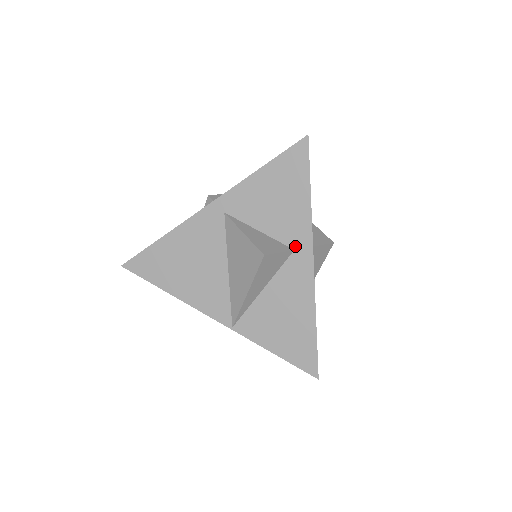
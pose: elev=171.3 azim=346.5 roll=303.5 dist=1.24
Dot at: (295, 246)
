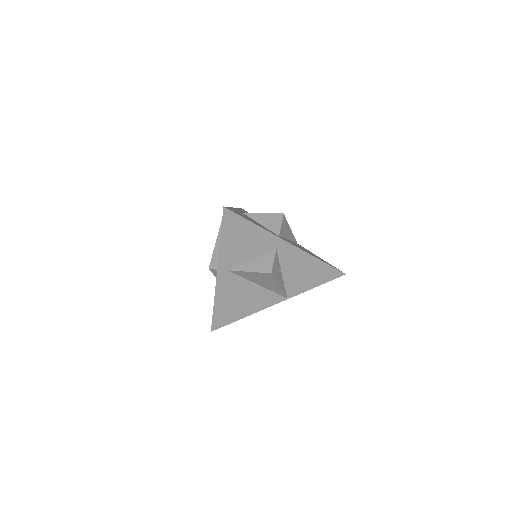
Dot at: (275, 247)
